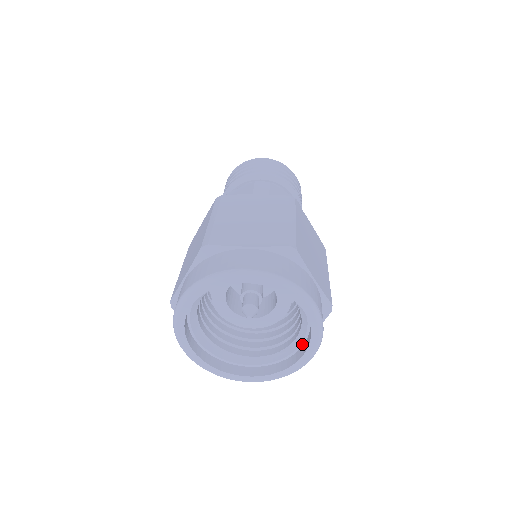
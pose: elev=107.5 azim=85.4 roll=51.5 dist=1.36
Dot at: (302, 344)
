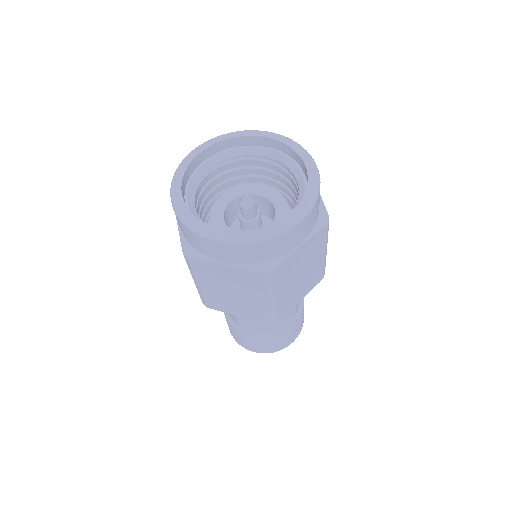
Dot at: occluded
